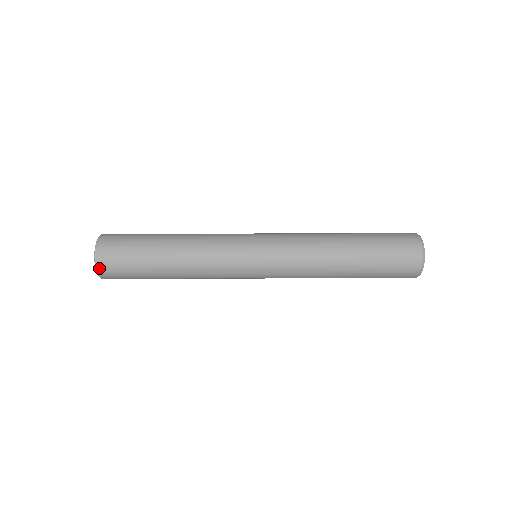
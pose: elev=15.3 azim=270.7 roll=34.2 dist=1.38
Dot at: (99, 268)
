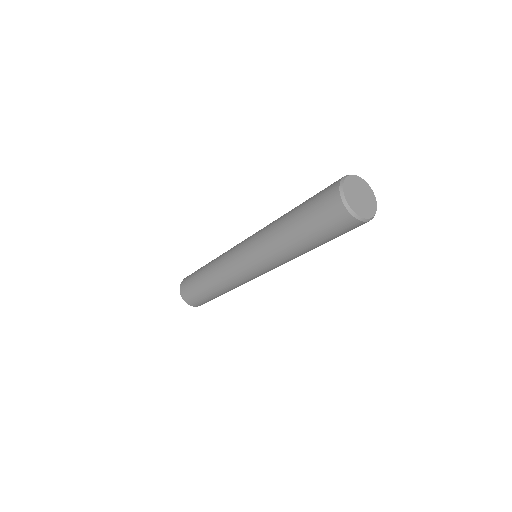
Dot at: (181, 291)
